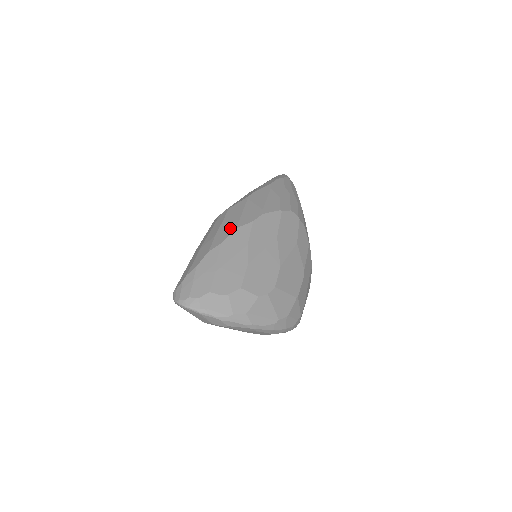
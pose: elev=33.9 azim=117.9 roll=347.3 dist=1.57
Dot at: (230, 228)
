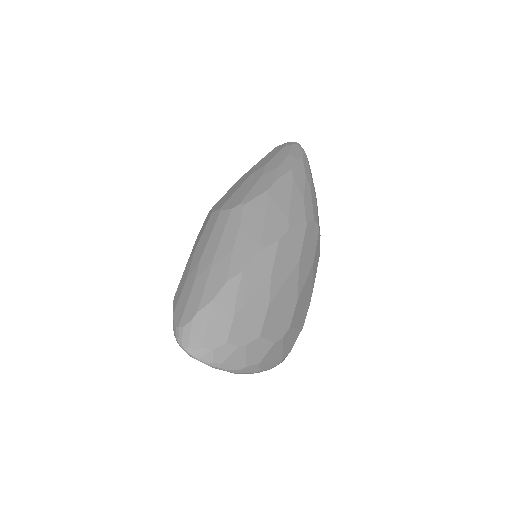
Dot at: (252, 246)
